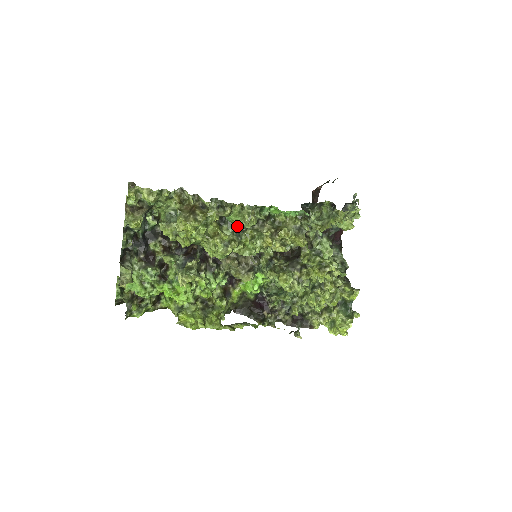
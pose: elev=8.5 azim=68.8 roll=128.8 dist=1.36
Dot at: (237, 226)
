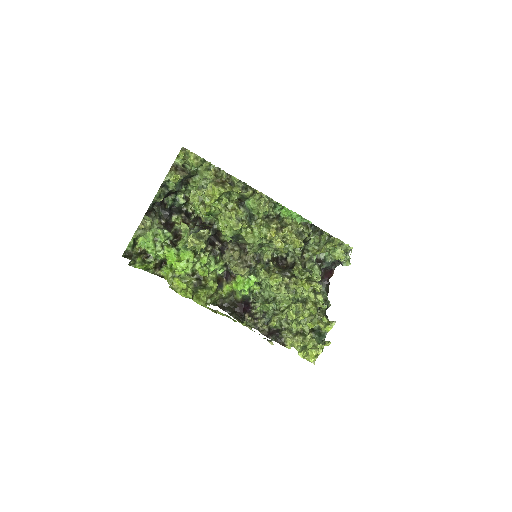
Dot at: (251, 213)
